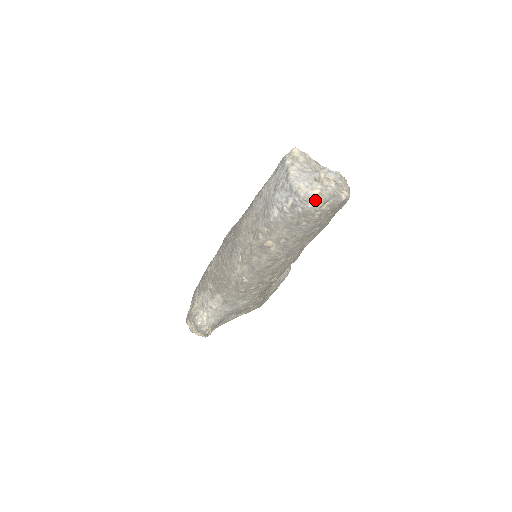
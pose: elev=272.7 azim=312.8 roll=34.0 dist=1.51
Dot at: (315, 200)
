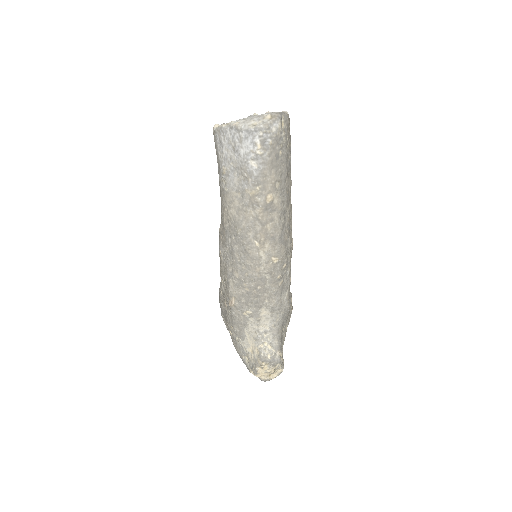
Dot at: (274, 123)
